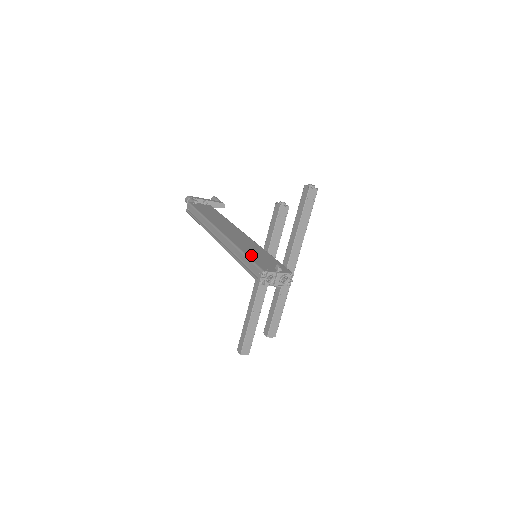
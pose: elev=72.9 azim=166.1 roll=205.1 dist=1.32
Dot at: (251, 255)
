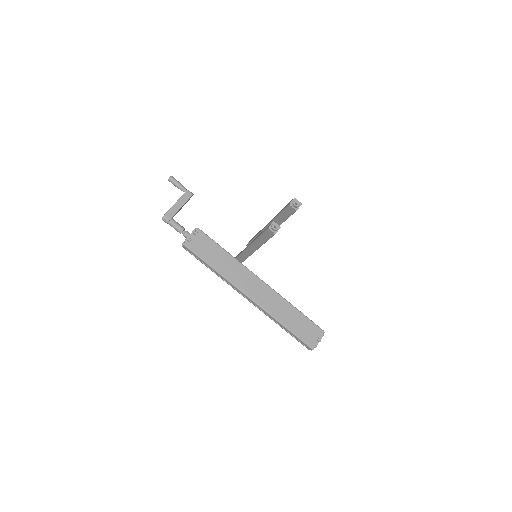
Dot at: (294, 329)
